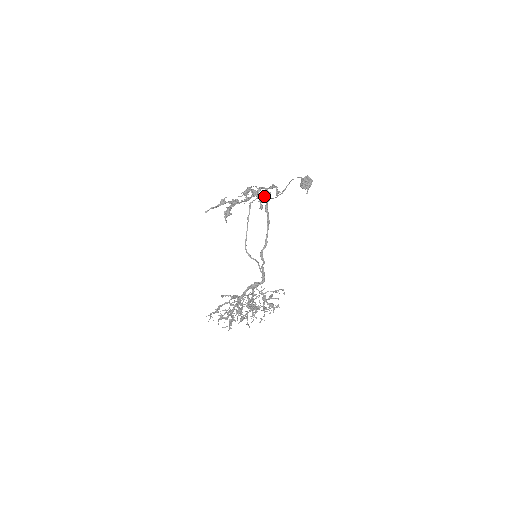
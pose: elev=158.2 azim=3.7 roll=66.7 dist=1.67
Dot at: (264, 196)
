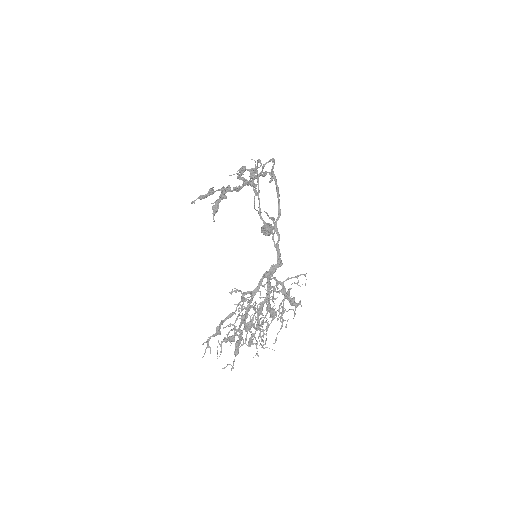
Dot at: (257, 184)
